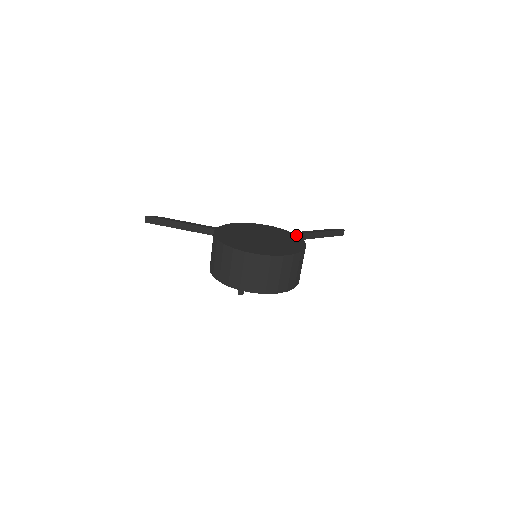
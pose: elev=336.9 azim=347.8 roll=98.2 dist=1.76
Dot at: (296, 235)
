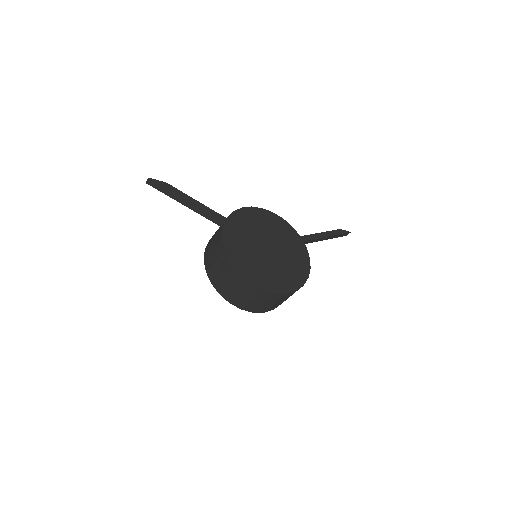
Dot at: (304, 244)
